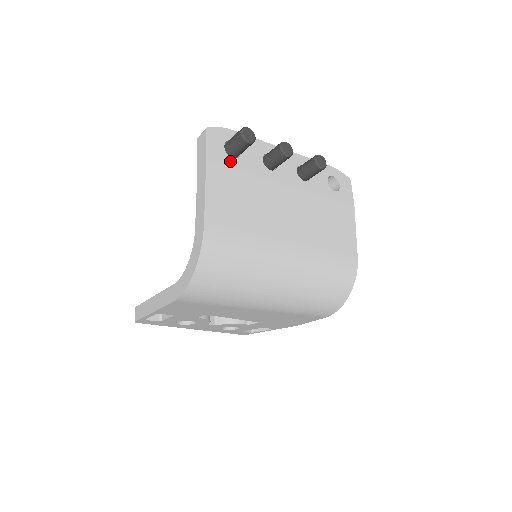
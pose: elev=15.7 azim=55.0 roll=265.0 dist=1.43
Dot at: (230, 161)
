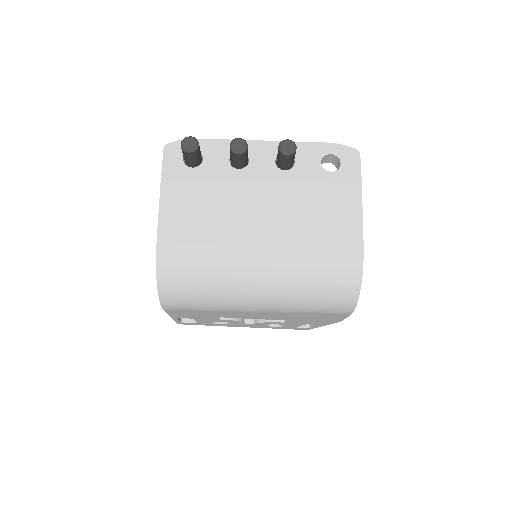
Dot at: (188, 172)
